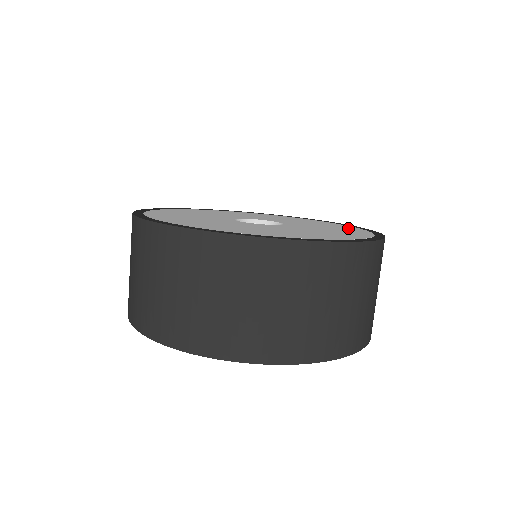
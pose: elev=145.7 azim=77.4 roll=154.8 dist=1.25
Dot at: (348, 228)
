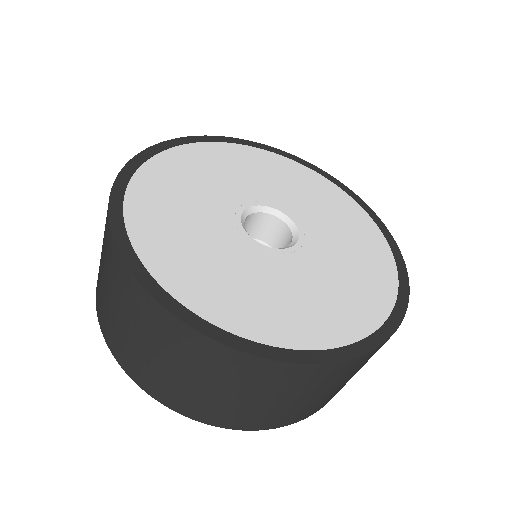
Dot at: (379, 269)
